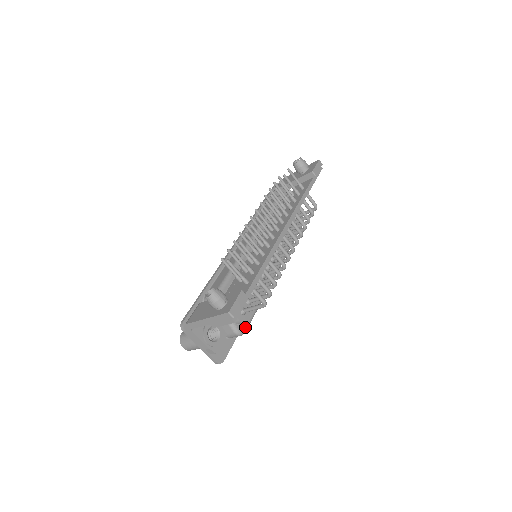
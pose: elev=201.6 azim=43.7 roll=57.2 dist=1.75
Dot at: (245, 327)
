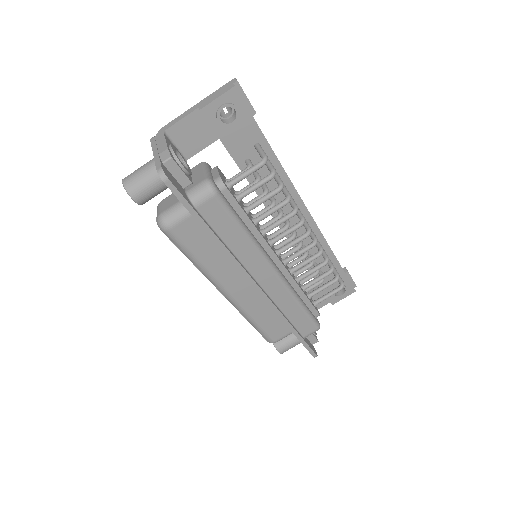
Dot at: (220, 192)
